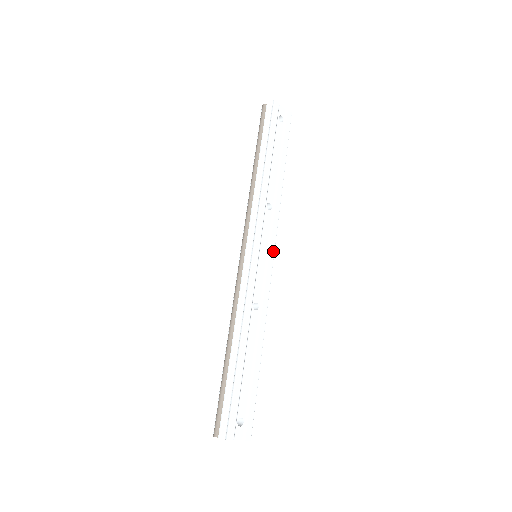
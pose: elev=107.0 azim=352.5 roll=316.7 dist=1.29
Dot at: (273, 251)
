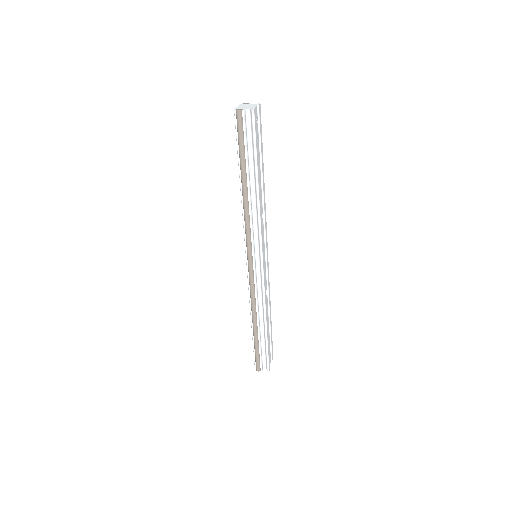
Dot at: (267, 246)
